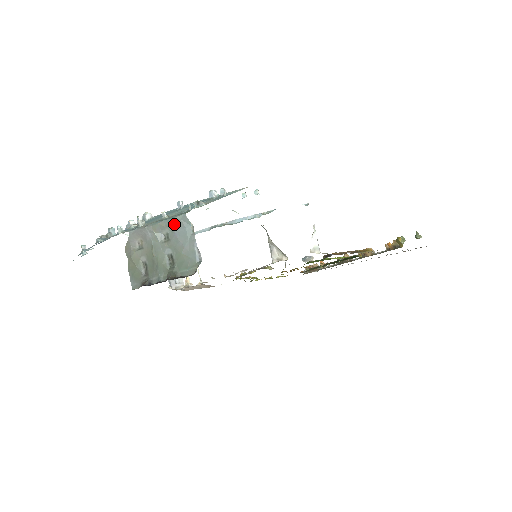
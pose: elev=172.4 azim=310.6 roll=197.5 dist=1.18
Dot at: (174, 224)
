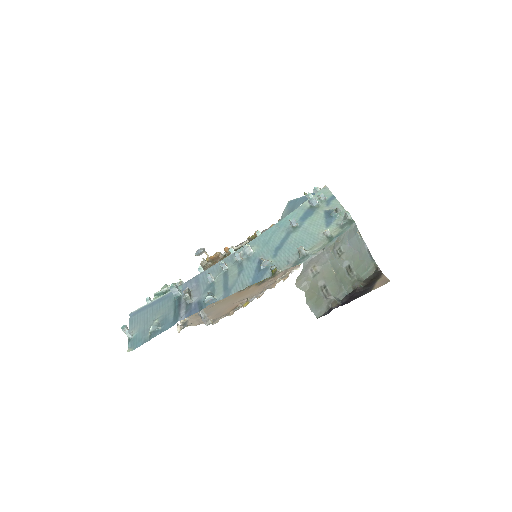
Dot at: (348, 236)
